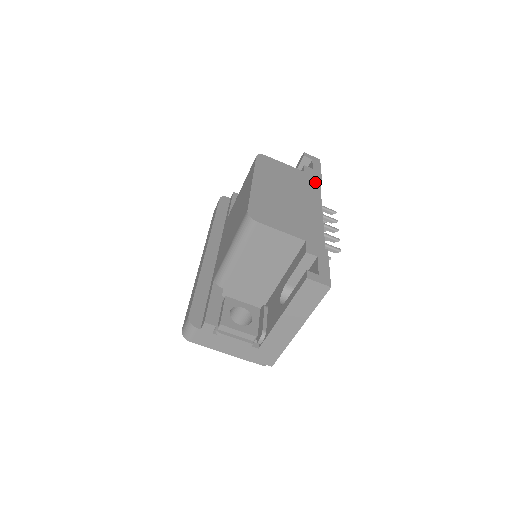
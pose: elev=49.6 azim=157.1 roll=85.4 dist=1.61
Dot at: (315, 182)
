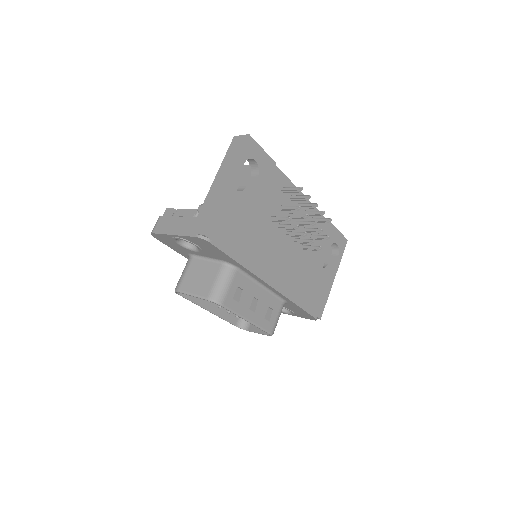
Dot at: occluded
